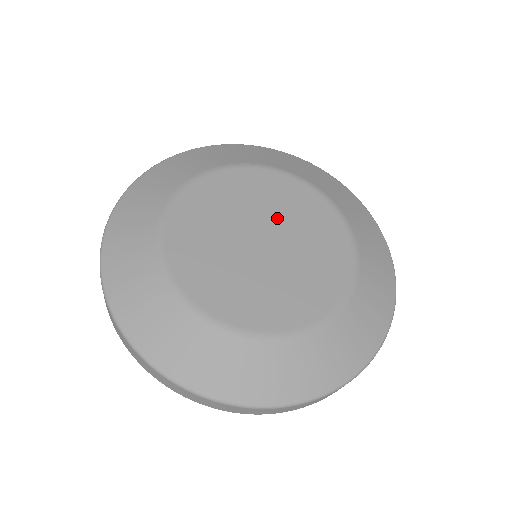
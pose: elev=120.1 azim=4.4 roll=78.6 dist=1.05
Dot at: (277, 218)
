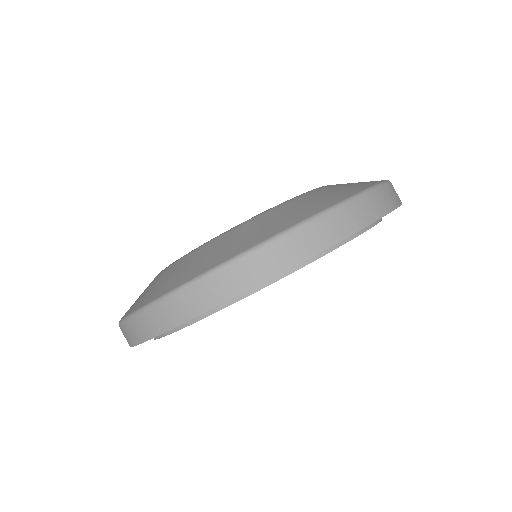
Dot at: occluded
